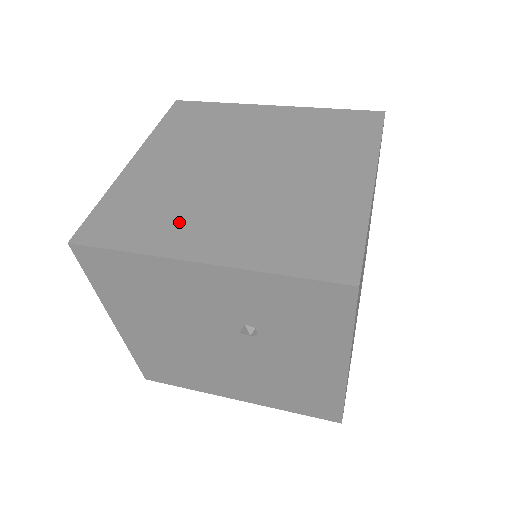
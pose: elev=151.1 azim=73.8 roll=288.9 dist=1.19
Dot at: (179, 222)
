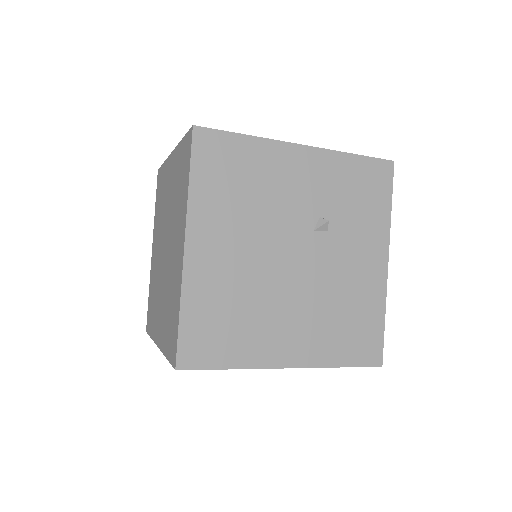
Dot at: occluded
